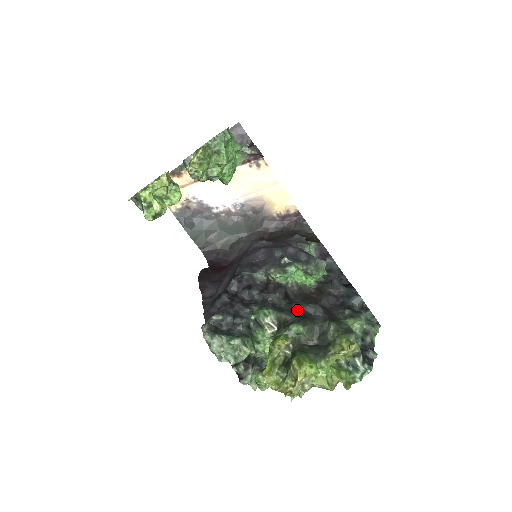
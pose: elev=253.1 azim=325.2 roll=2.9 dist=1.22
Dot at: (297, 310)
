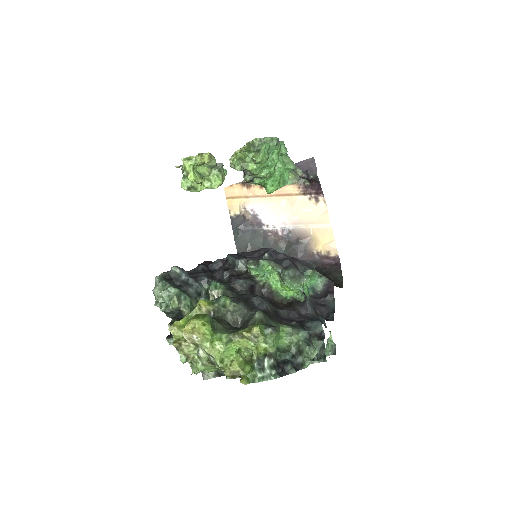
Dot at: (246, 297)
